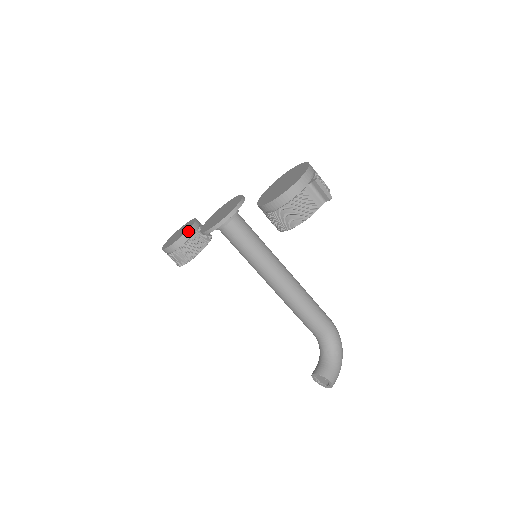
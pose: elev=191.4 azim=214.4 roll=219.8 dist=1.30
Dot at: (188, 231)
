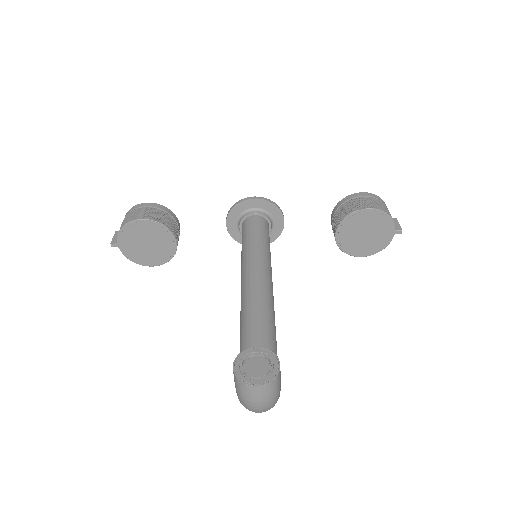
Dot at: (179, 223)
